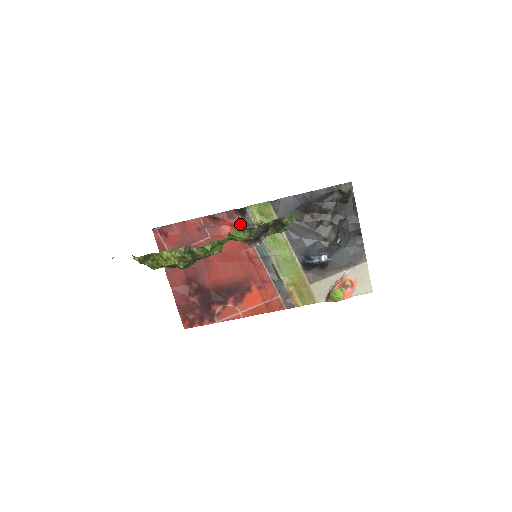
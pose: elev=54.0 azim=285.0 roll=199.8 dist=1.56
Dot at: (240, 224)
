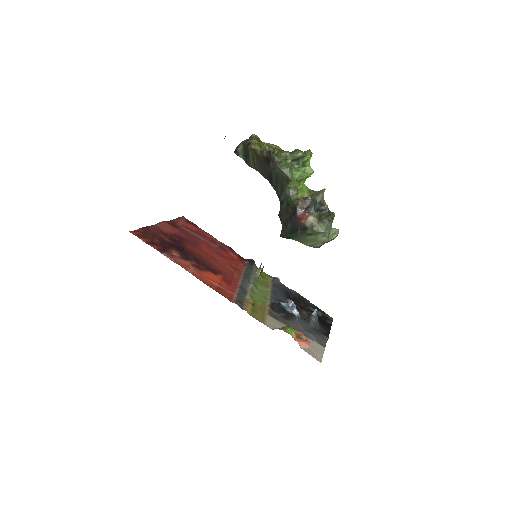
Dot at: (243, 263)
